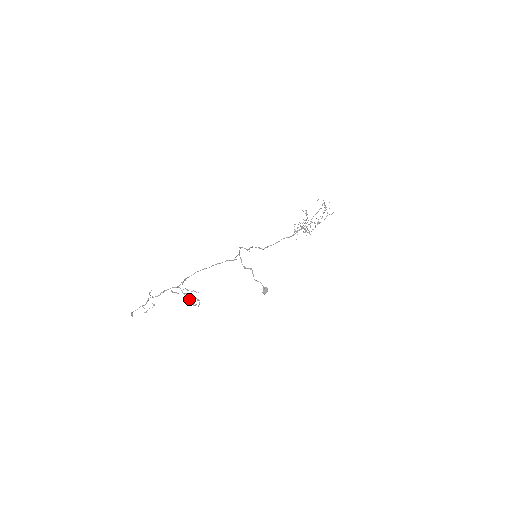
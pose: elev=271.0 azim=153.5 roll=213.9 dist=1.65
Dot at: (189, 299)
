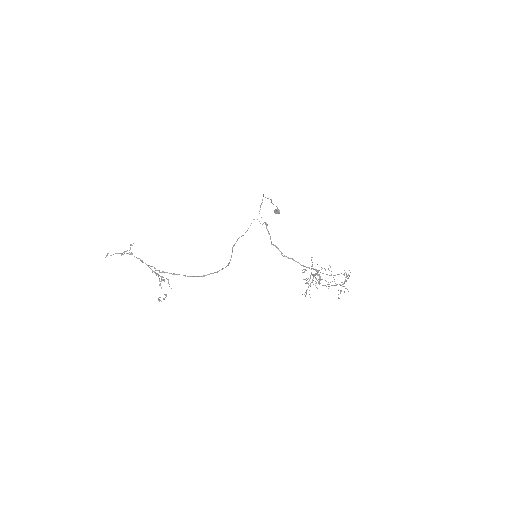
Dot at: (162, 280)
